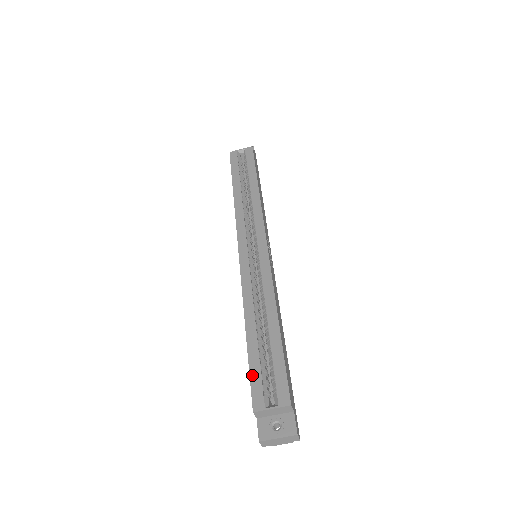
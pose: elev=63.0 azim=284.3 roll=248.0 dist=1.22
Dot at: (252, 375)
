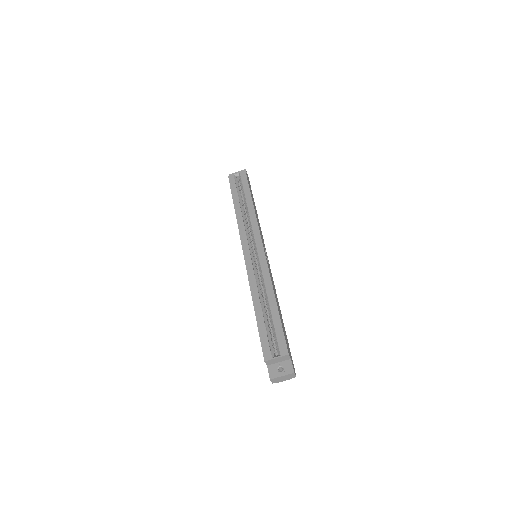
Dot at: (261, 338)
